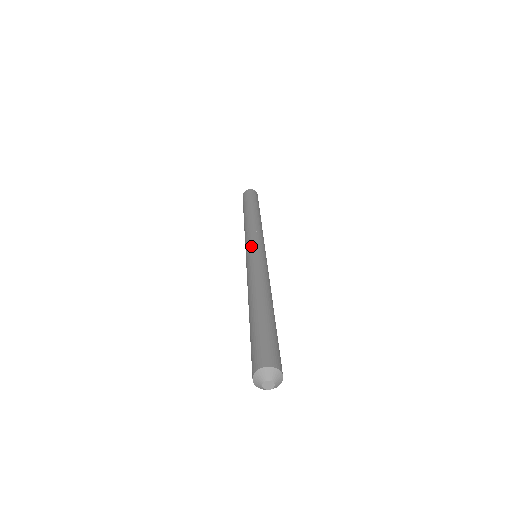
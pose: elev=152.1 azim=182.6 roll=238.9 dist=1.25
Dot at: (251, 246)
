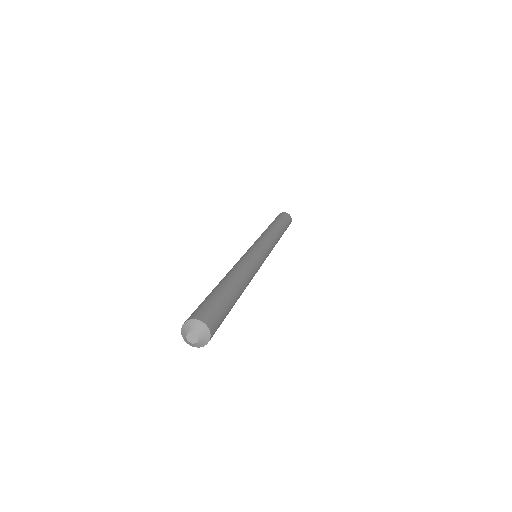
Dot at: (250, 247)
